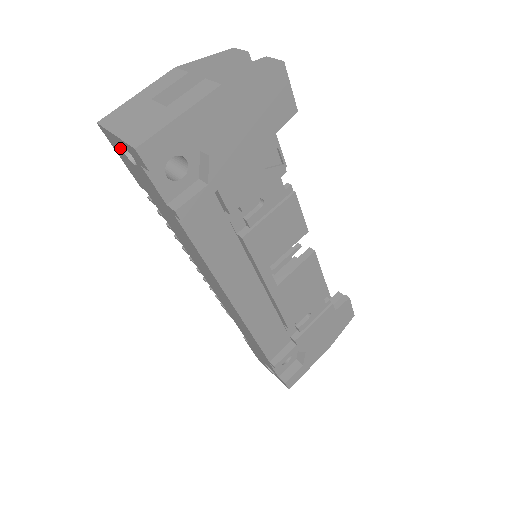
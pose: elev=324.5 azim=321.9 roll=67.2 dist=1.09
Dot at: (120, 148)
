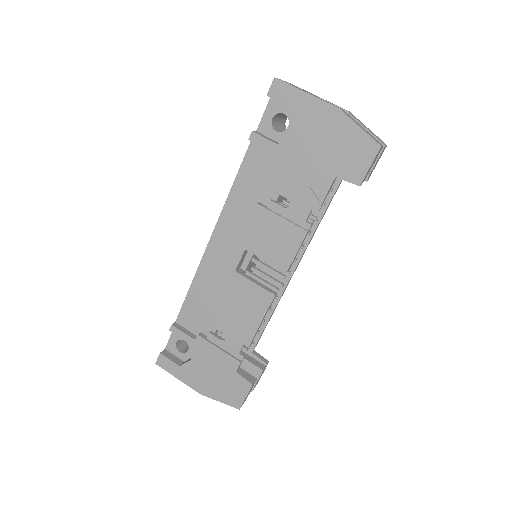
Dot at: occluded
